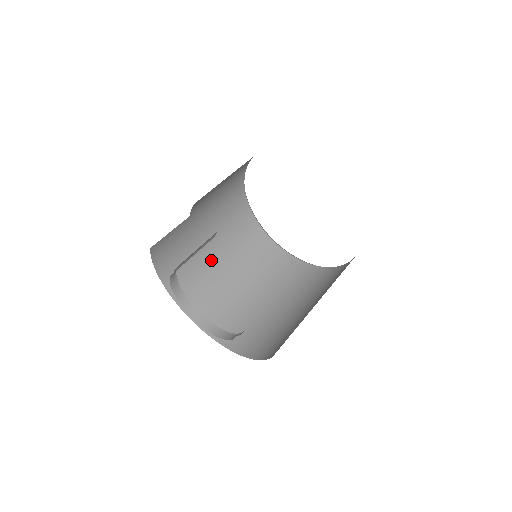
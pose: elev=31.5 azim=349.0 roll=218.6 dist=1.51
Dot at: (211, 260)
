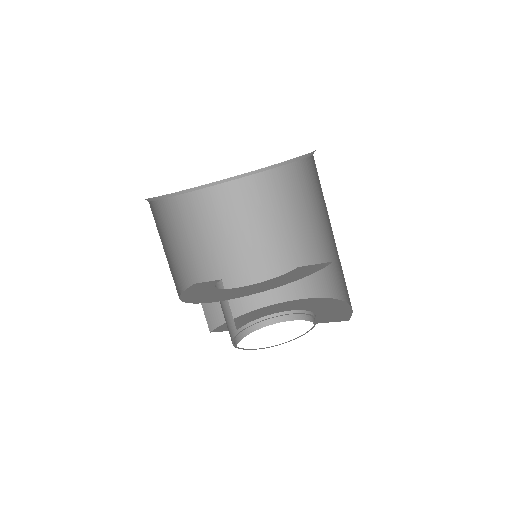
Dot at: (246, 255)
